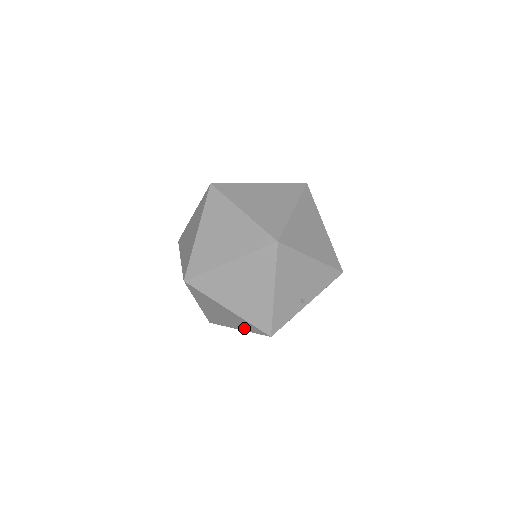
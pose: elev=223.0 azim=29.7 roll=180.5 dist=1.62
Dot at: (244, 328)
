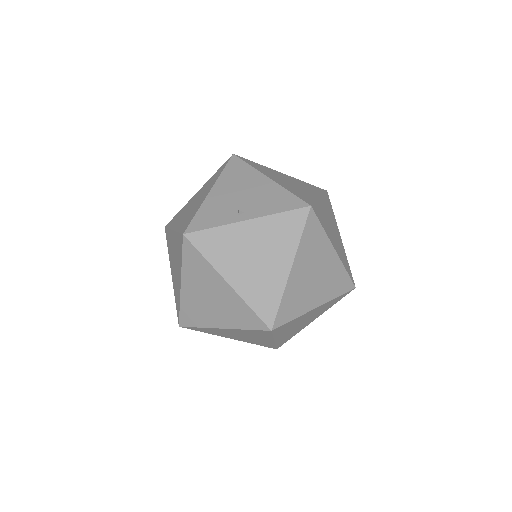
Dot at: (180, 264)
